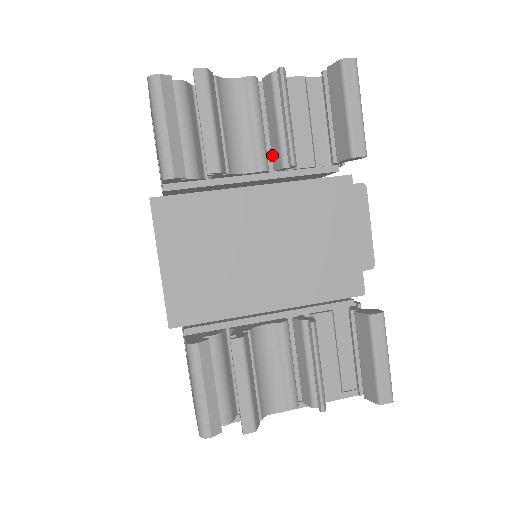
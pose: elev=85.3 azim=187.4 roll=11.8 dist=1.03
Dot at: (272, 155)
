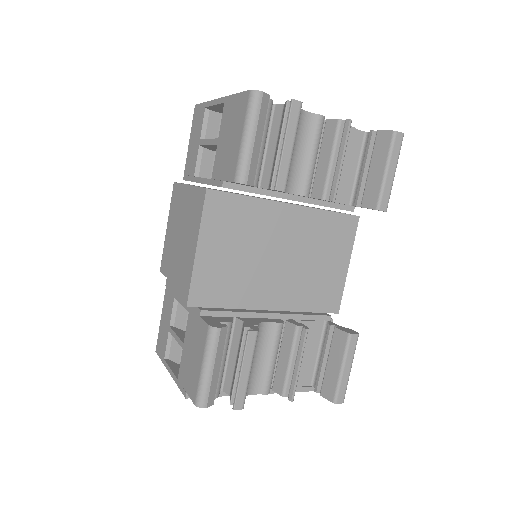
Dot at: (314, 184)
